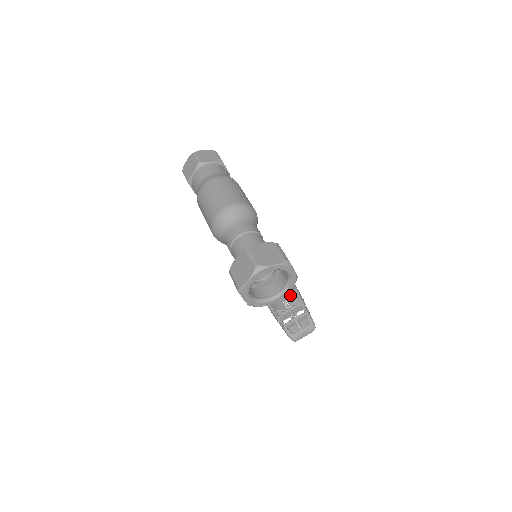
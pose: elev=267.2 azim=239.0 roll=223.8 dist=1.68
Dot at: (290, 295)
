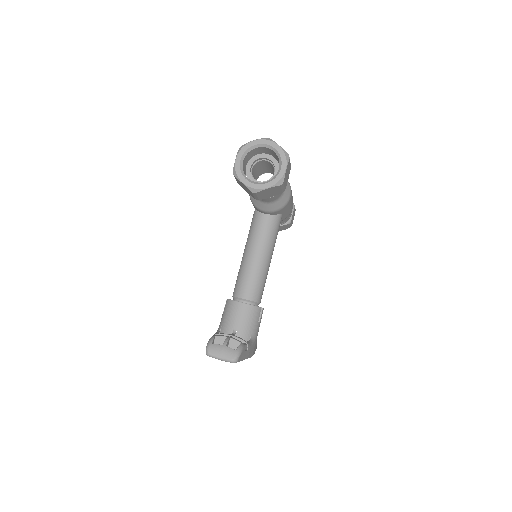
Dot at: (244, 332)
